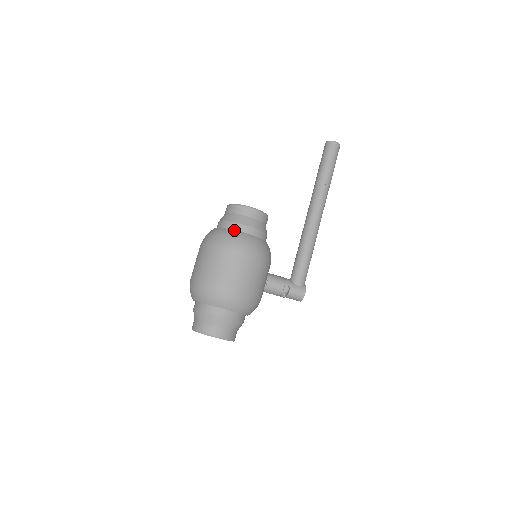
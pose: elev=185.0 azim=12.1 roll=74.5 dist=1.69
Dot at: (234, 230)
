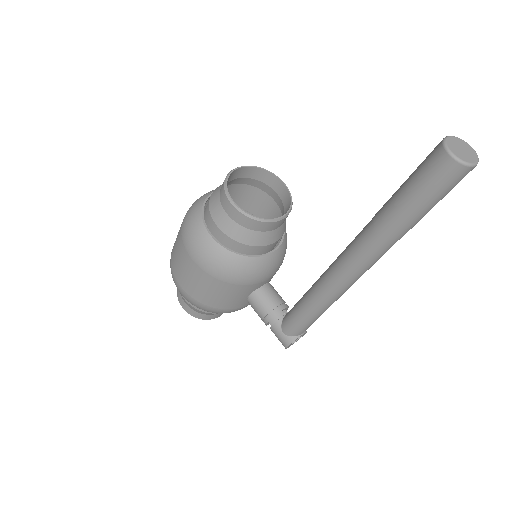
Dot at: (202, 220)
